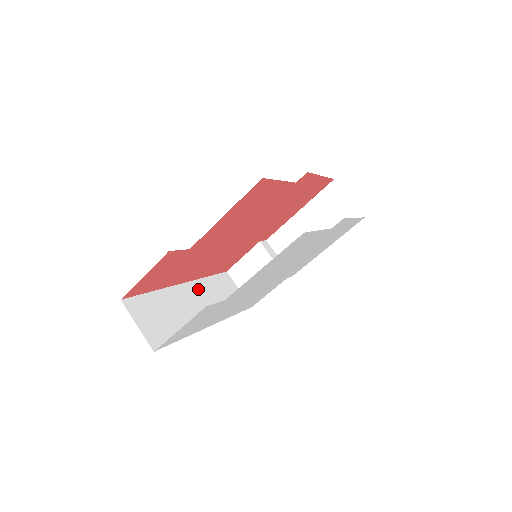
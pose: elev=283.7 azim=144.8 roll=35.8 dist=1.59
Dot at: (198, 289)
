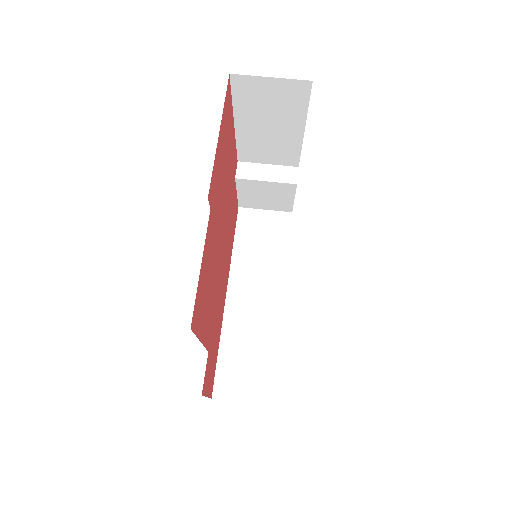
Dot at: (240, 279)
